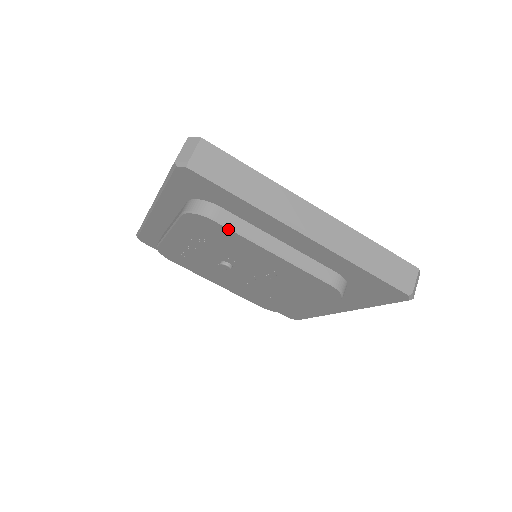
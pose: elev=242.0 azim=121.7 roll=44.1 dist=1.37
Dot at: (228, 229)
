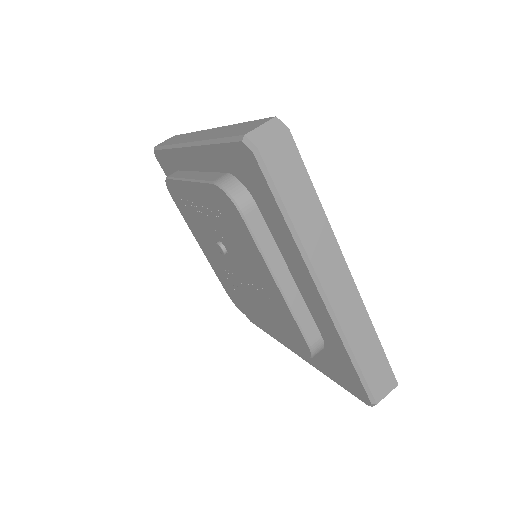
Dot at: (250, 232)
